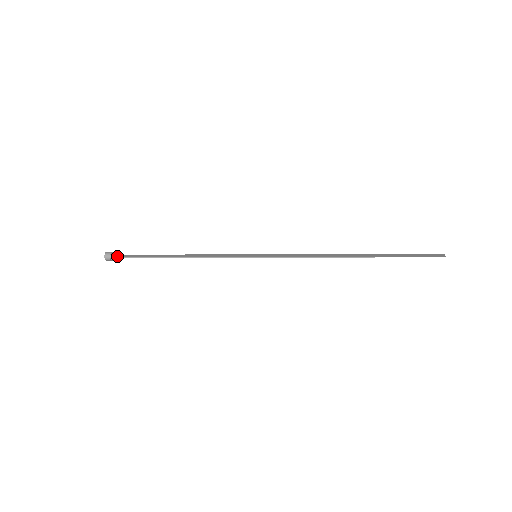
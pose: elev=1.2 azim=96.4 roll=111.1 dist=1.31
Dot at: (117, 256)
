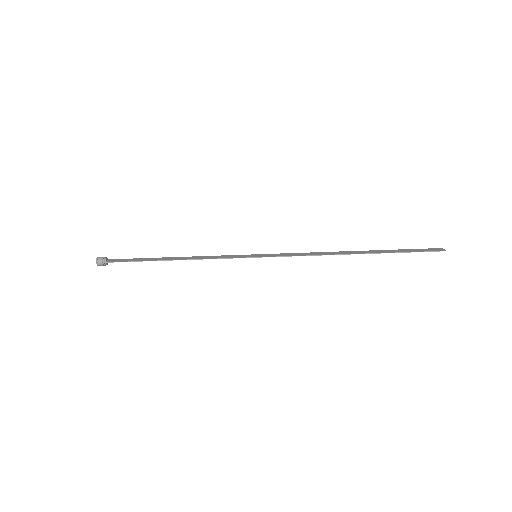
Dot at: (110, 261)
